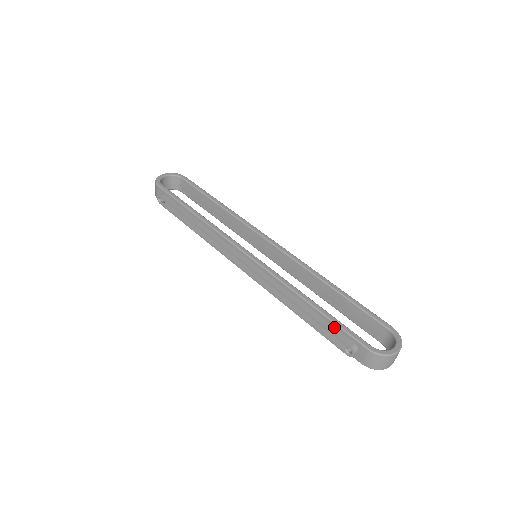
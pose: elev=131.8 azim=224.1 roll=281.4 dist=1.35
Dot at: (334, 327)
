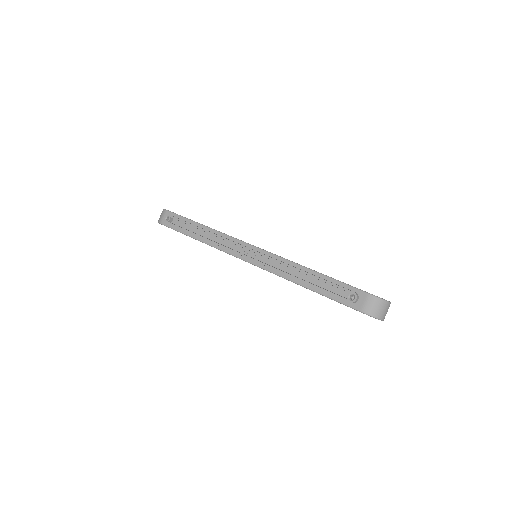
Dot at: (336, 284)
